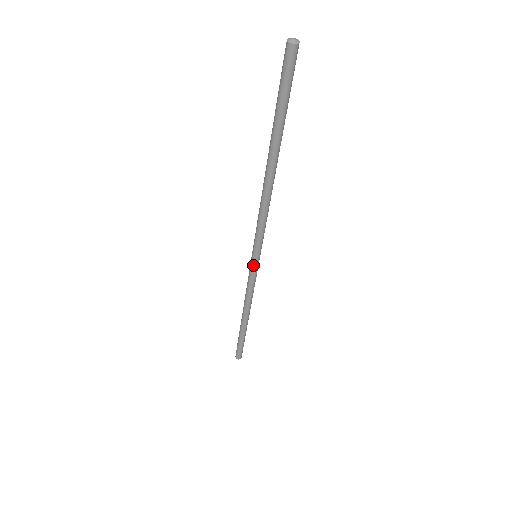
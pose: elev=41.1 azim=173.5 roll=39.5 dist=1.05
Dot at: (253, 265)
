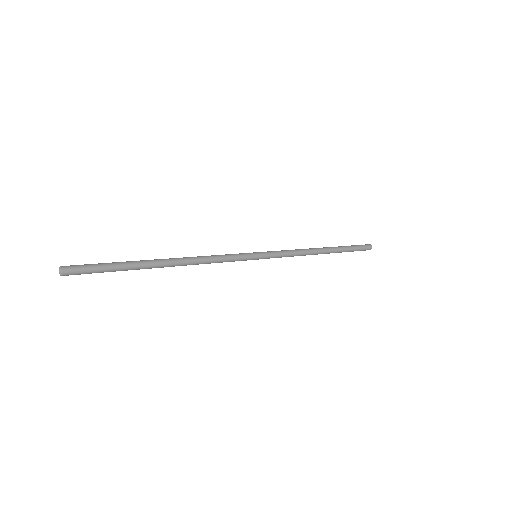
Dot at: occluded
